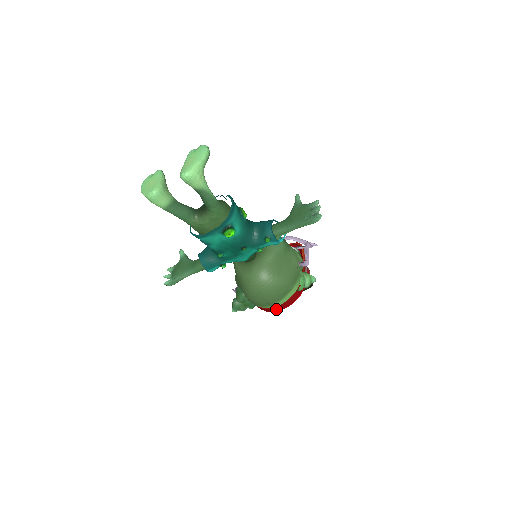
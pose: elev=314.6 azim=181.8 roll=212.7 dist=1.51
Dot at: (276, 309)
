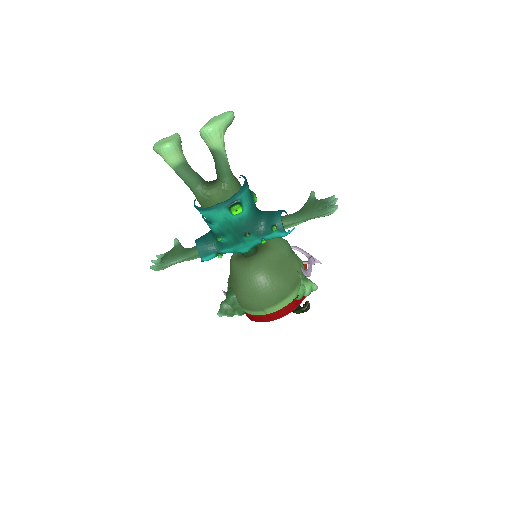
Dot at: (268, 318)
